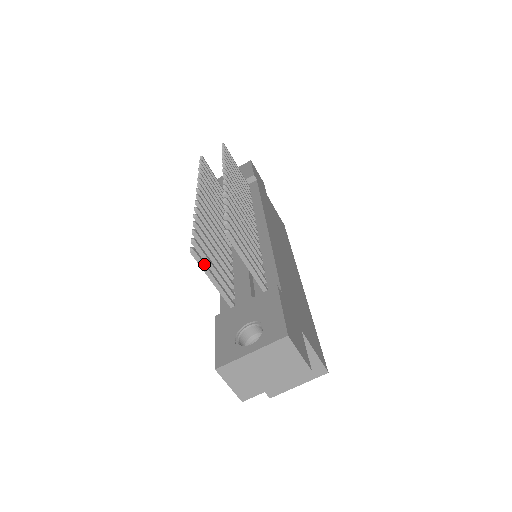
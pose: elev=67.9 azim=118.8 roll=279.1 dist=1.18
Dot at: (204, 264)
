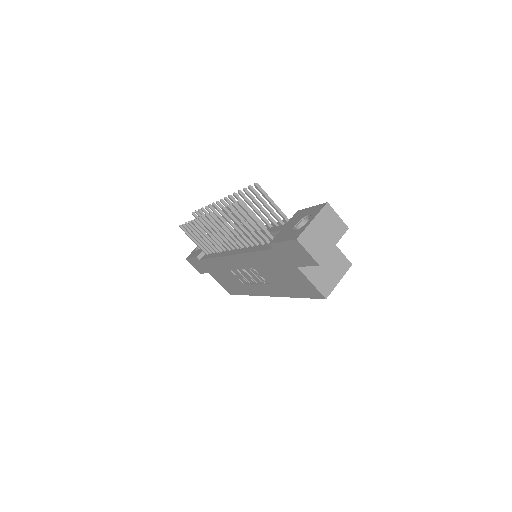
Dot at: (249, 210)
